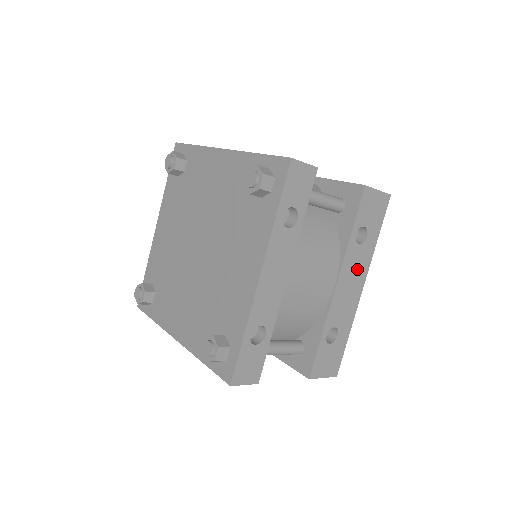
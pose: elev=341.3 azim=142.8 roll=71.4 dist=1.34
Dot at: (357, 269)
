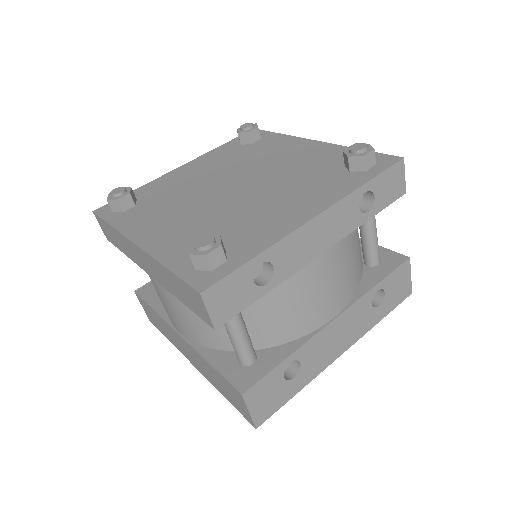
Dot at: (354, 327)
